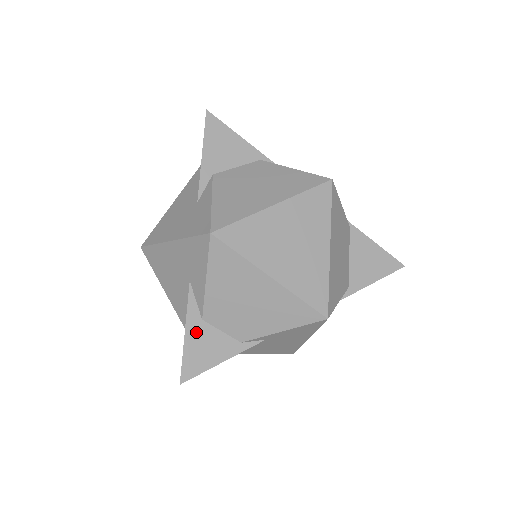
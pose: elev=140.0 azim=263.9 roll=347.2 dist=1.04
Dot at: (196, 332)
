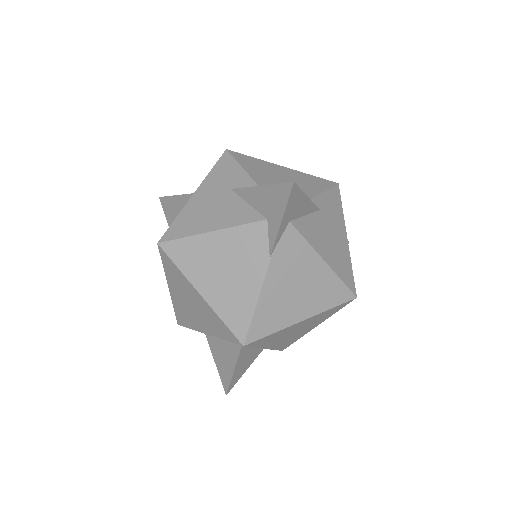
Dot at: occluded
